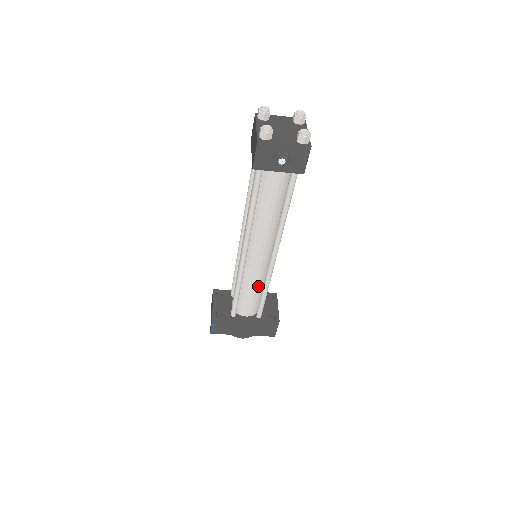
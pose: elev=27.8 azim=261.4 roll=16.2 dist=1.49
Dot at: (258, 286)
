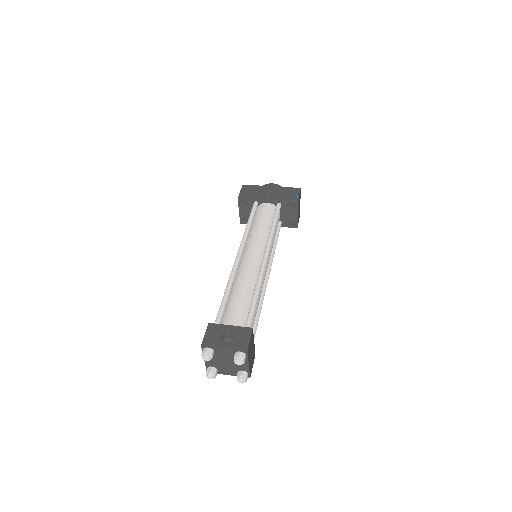
Dot at: occluded
